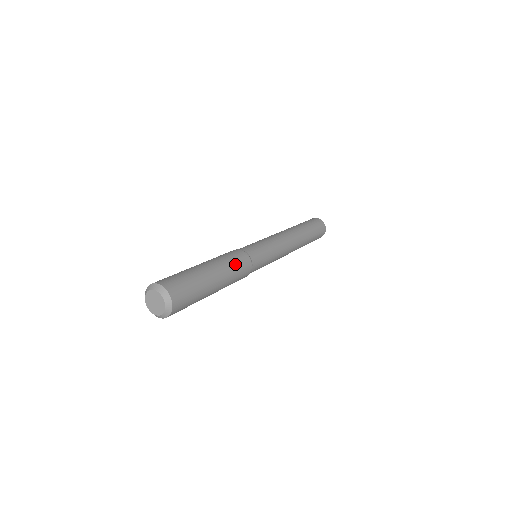
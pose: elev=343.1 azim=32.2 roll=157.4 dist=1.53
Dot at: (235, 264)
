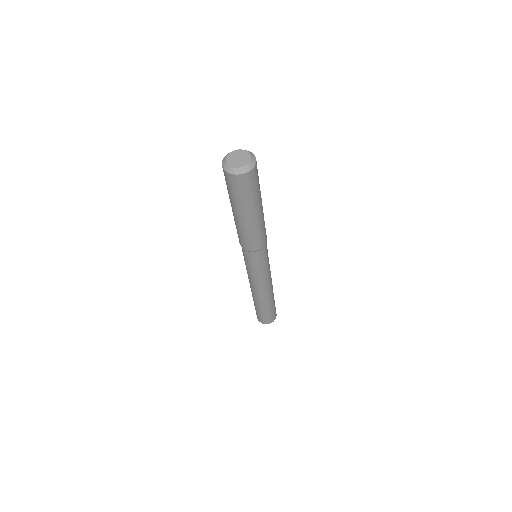
Dot at: occluded
